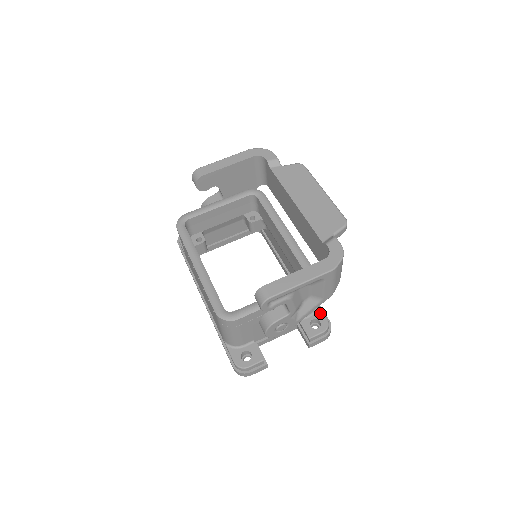
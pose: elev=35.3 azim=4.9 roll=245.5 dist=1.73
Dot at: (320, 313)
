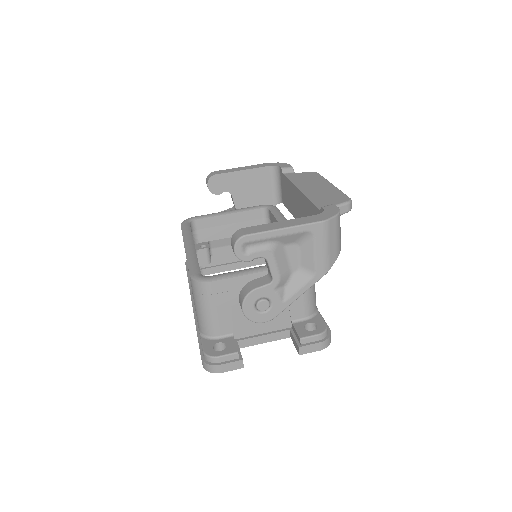
Dot at: (319, 318)
